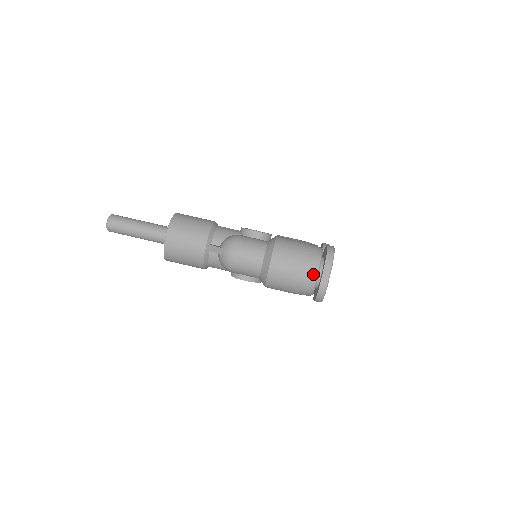
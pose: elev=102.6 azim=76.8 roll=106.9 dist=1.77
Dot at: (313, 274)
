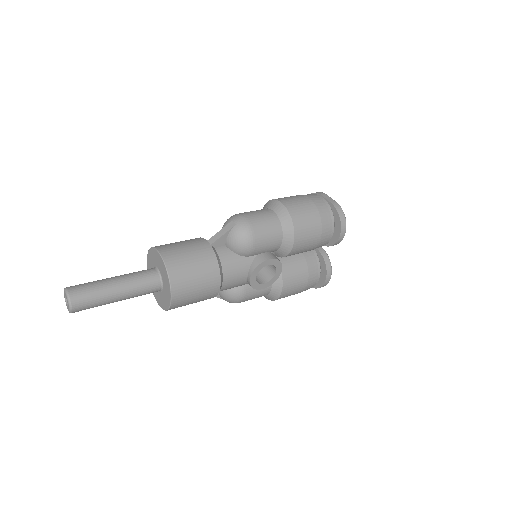
Dot at: (320, 198)
